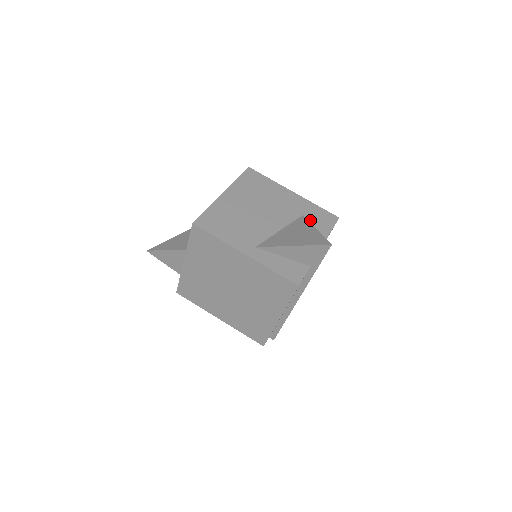
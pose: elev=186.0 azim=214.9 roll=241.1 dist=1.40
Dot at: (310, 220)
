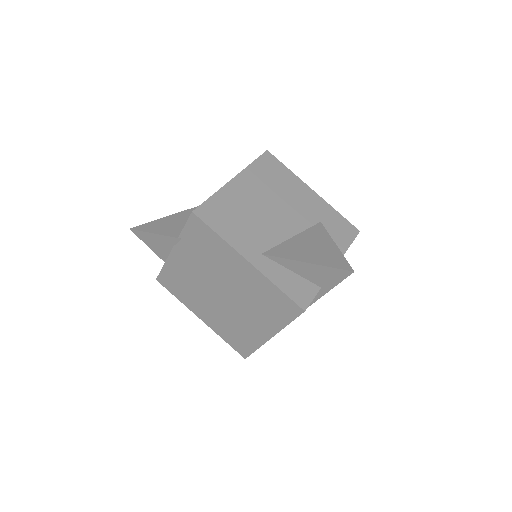
Dot at: (328, 229)
